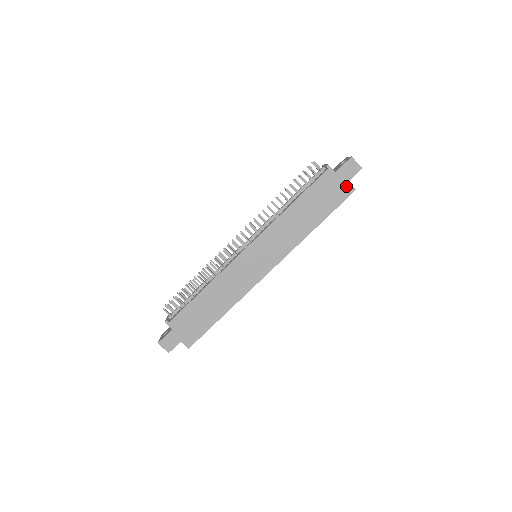
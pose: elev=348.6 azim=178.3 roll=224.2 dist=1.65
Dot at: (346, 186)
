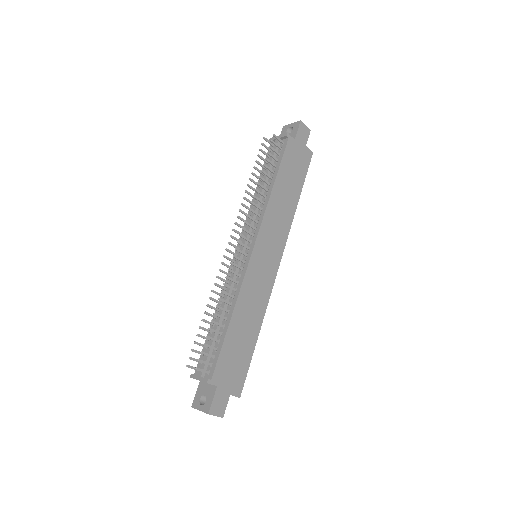
Dot at: (306, 151)
